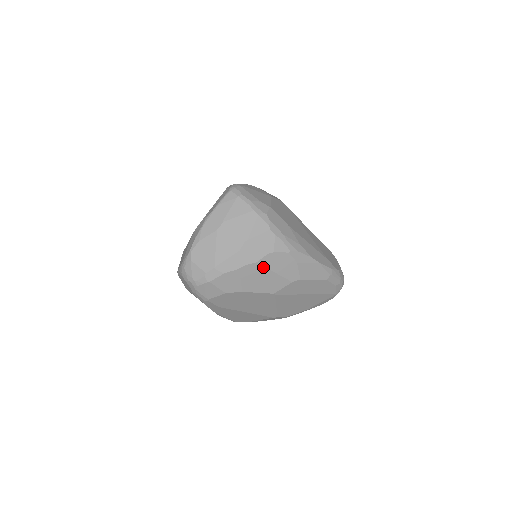
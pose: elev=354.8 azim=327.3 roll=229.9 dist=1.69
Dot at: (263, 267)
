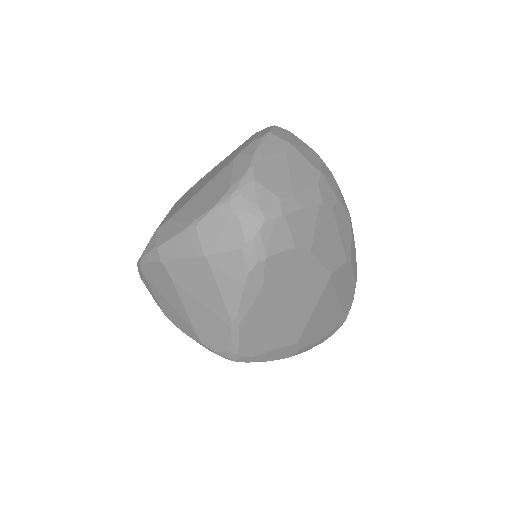
Dot at: (334, 219)
